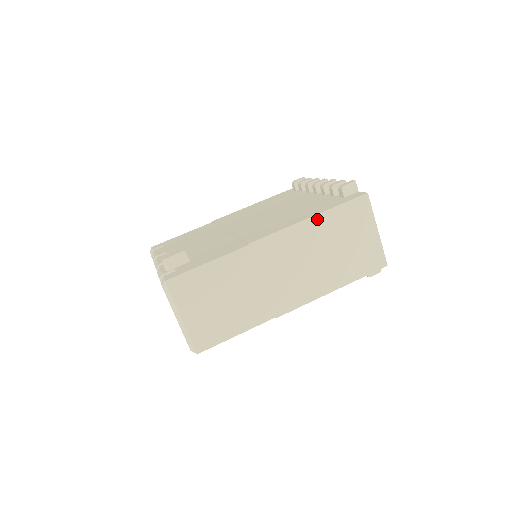
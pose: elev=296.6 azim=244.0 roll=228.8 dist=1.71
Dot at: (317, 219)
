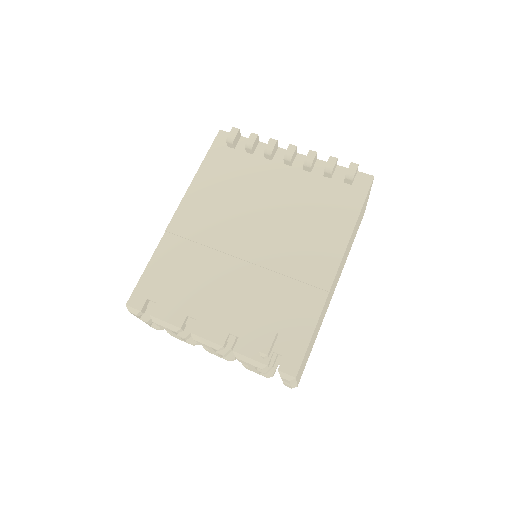
Dot at: occluded
